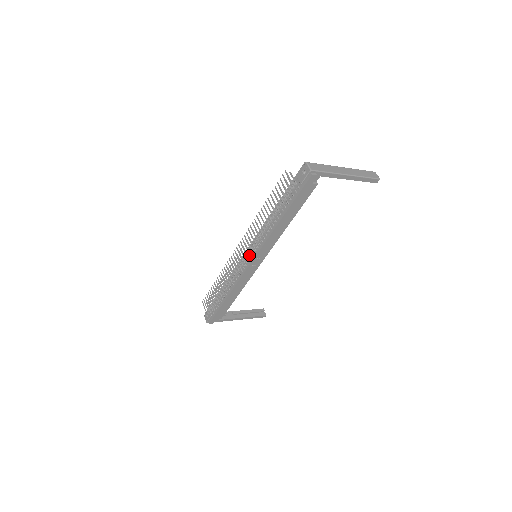
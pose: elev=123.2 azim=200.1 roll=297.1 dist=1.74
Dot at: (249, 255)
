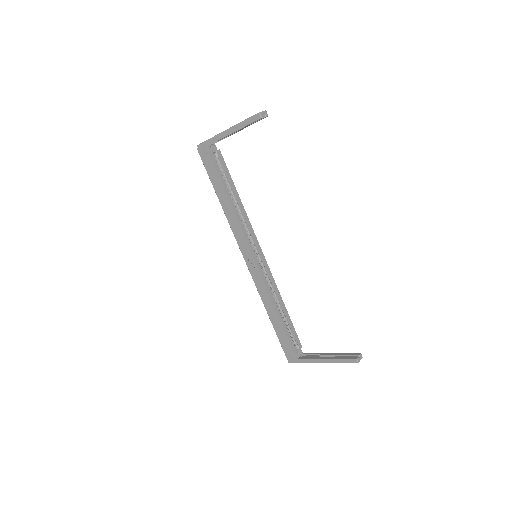
Dot at: occluded
